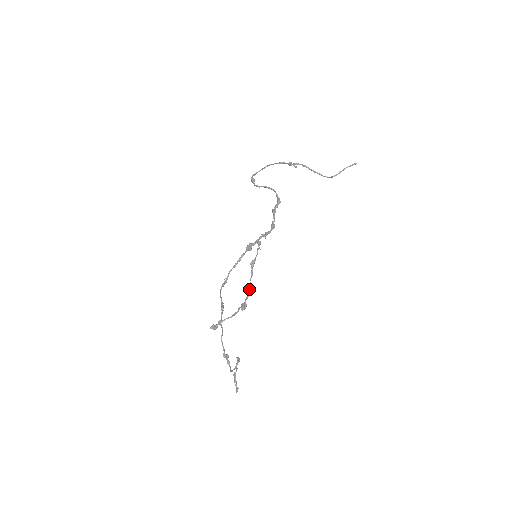
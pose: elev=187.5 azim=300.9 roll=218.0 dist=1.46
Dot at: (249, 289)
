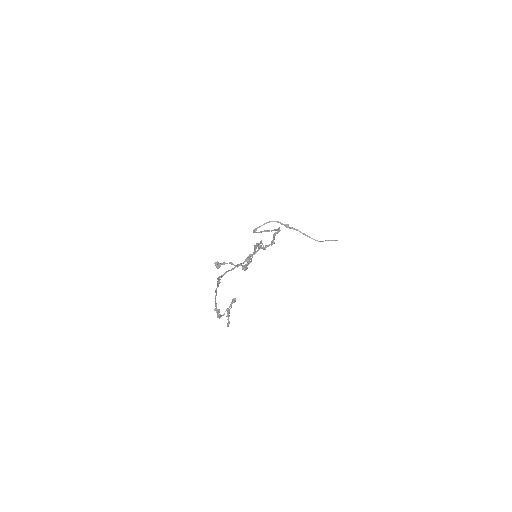
Dot at: (251, 259)
